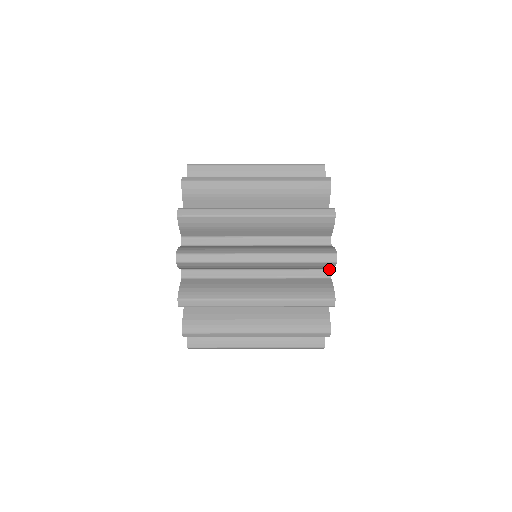
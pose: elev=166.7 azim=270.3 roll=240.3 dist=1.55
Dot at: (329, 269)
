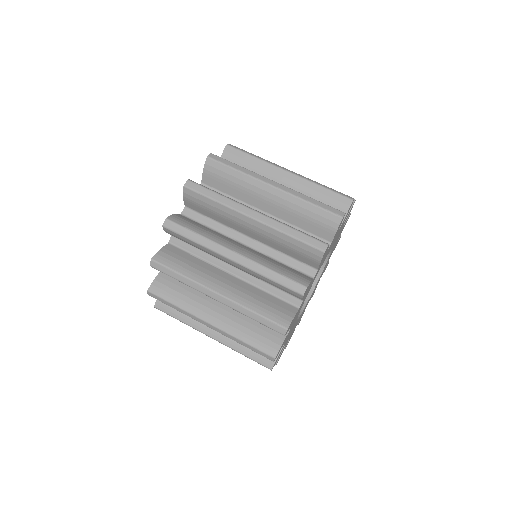
Dot at: occluded
